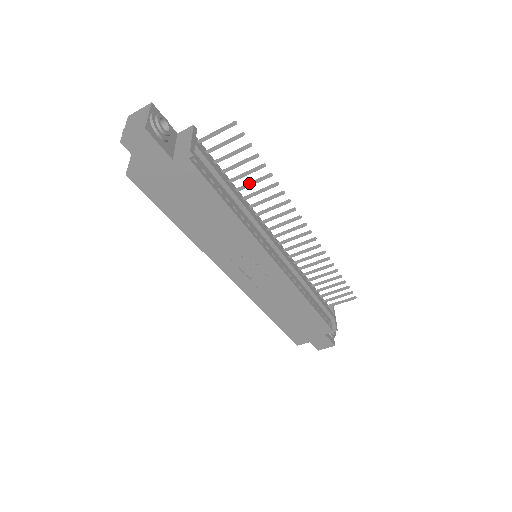
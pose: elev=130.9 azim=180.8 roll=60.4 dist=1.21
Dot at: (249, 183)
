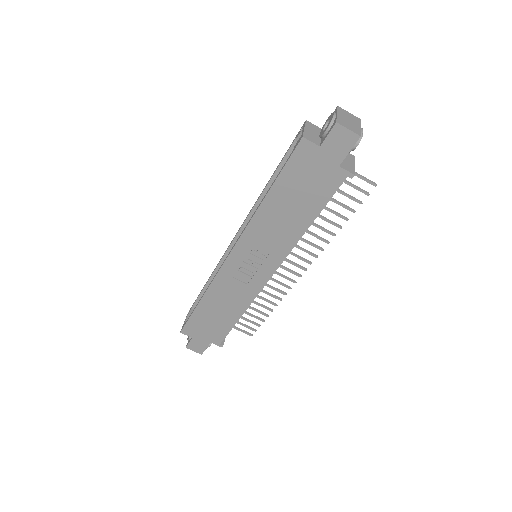
Dot at: (324, 217)
